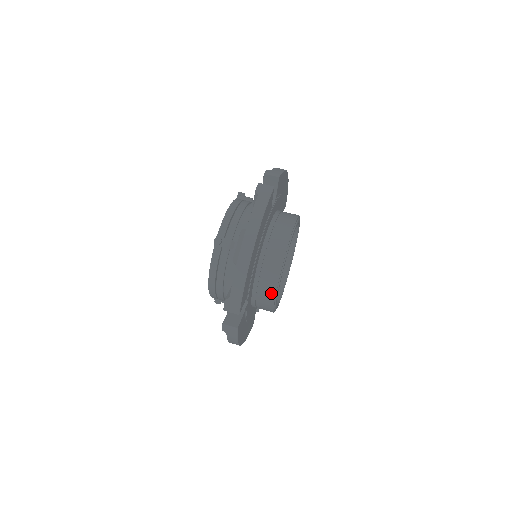
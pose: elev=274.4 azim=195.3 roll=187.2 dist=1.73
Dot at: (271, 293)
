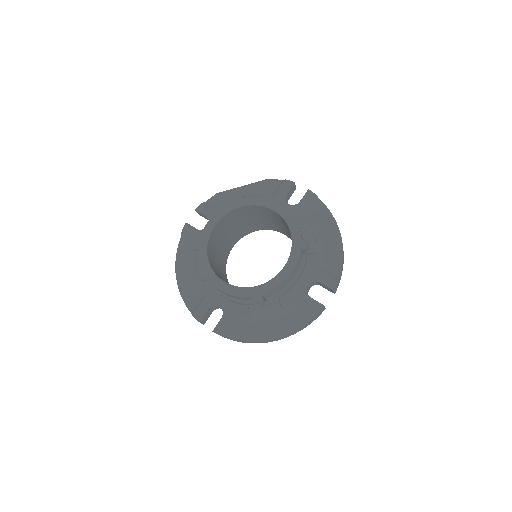
Dot at: occluded
